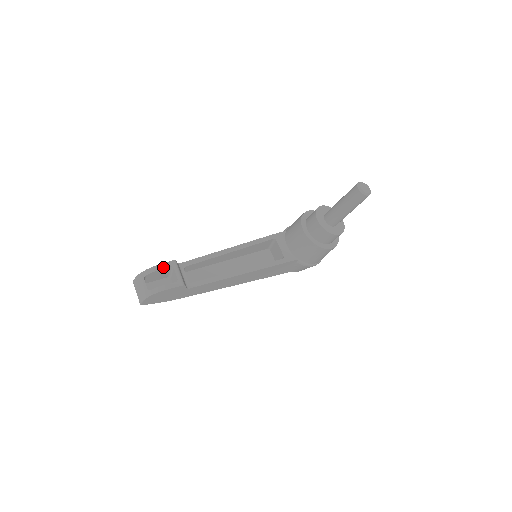
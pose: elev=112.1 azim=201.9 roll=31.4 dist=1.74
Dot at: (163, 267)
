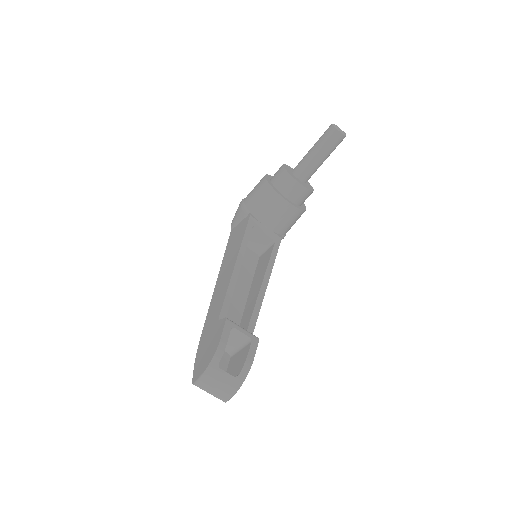
Dot at: (227, 336)
